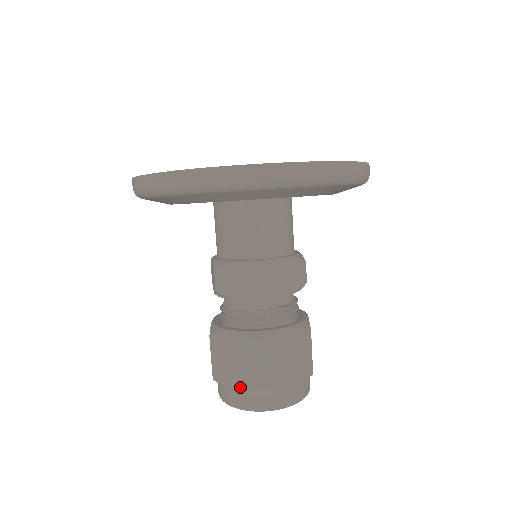
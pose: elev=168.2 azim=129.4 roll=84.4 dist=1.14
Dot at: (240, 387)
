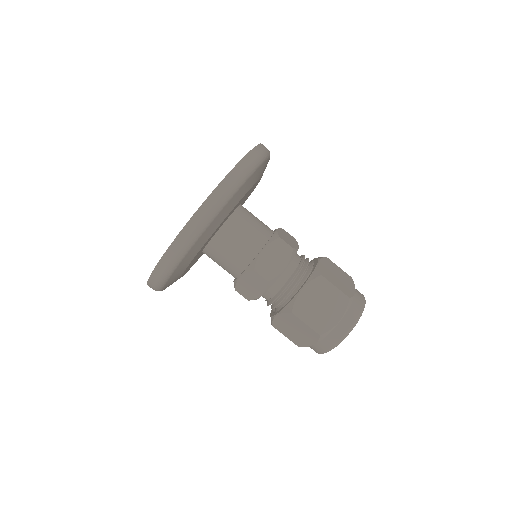
Dot at: (338, 316)
